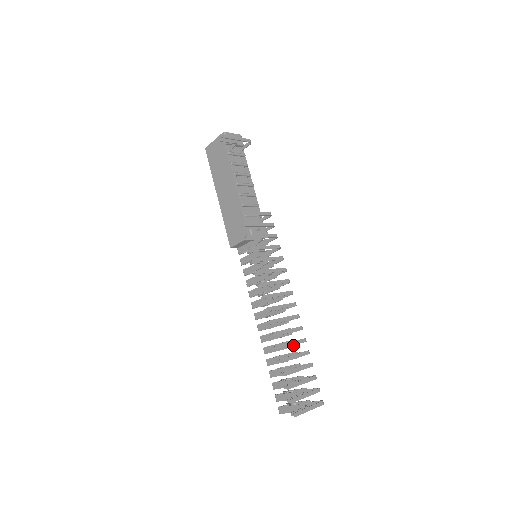
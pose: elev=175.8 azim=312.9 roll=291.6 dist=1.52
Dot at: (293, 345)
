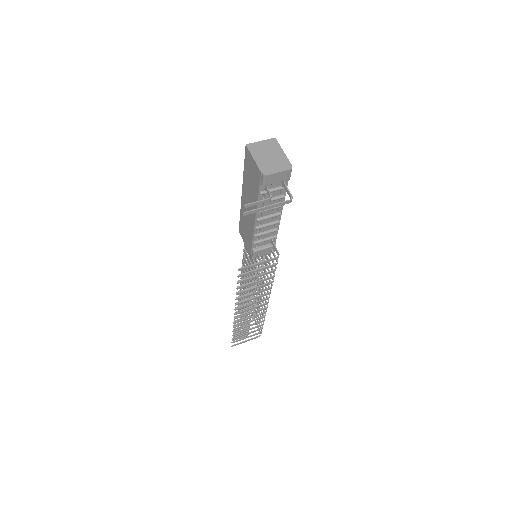
Dot at: (259, 303)
